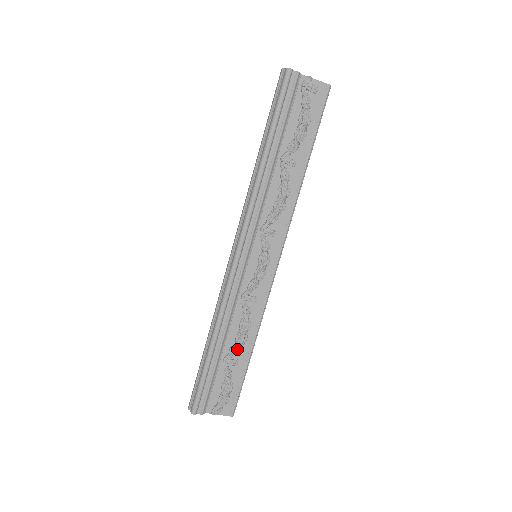
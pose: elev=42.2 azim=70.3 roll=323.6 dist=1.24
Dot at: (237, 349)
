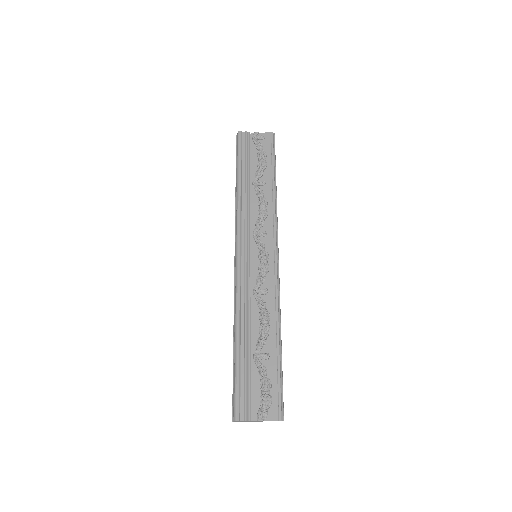
Dot at: (263, 341)
